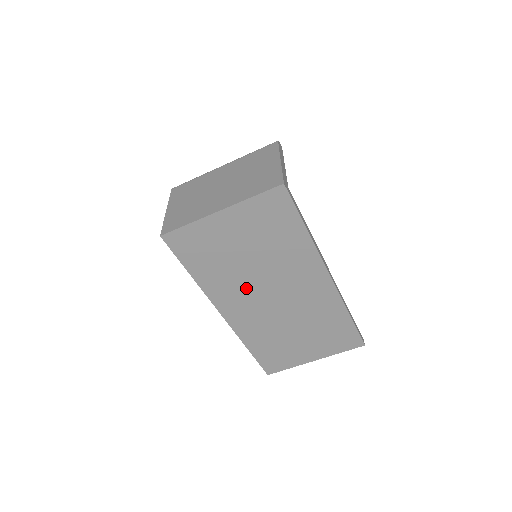
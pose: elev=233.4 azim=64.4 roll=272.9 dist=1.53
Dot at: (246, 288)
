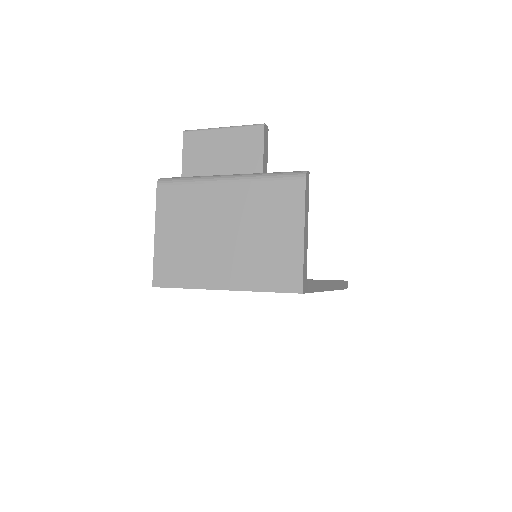
Dot at: occluded
